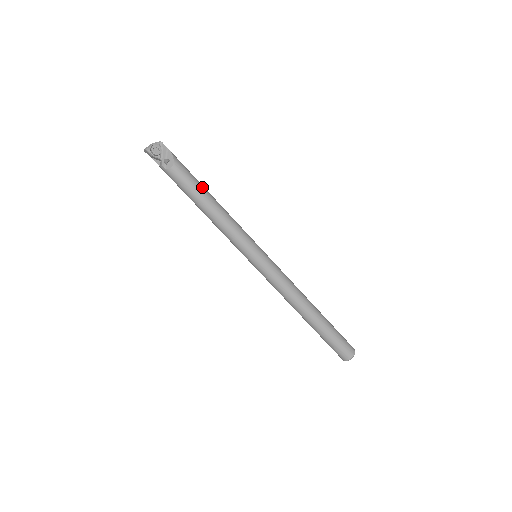
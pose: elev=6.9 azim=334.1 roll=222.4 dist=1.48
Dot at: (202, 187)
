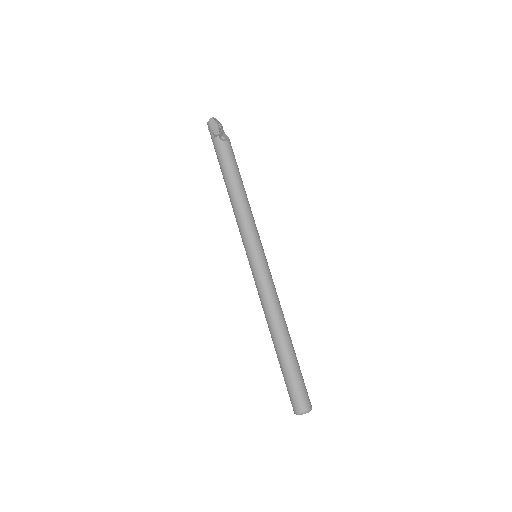
Dot at: occluded
